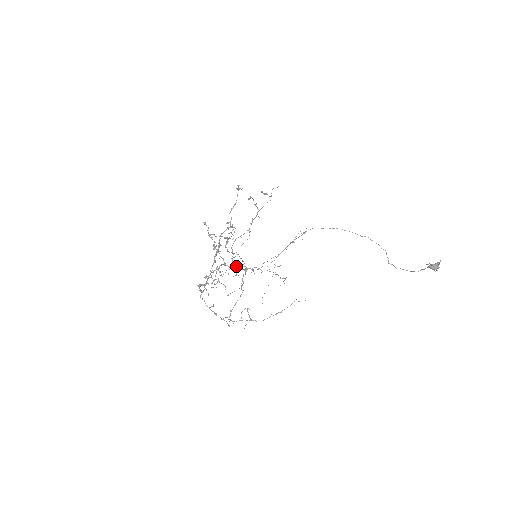
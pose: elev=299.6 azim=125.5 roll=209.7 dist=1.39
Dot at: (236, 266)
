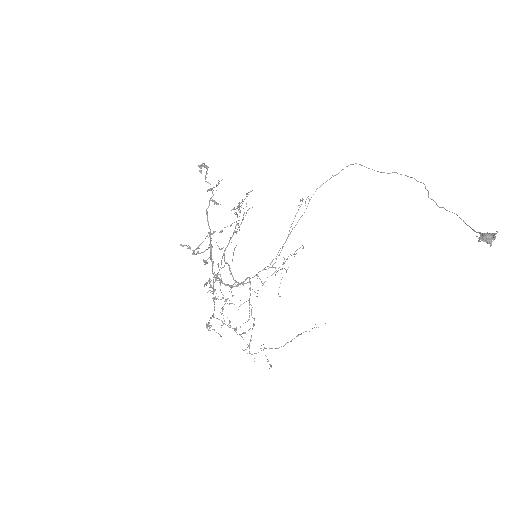
Dot at: (237, 284)
